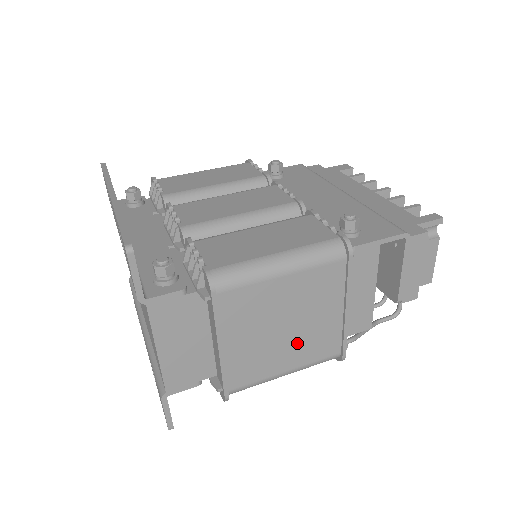
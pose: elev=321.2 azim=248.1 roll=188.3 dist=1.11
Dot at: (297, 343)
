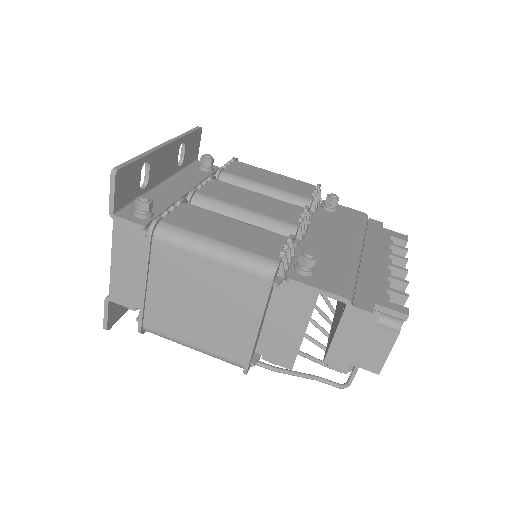
Dot at: (207, 327)
